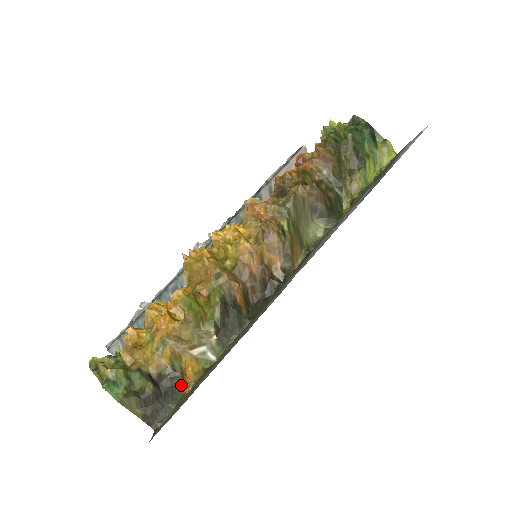
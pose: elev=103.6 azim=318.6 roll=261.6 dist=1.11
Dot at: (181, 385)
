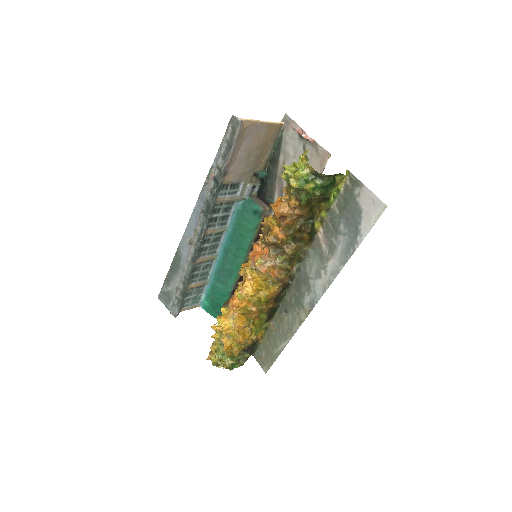
Dot at: (257, 341)
